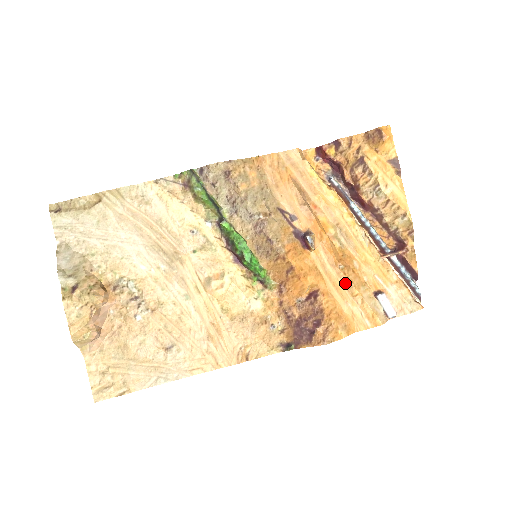
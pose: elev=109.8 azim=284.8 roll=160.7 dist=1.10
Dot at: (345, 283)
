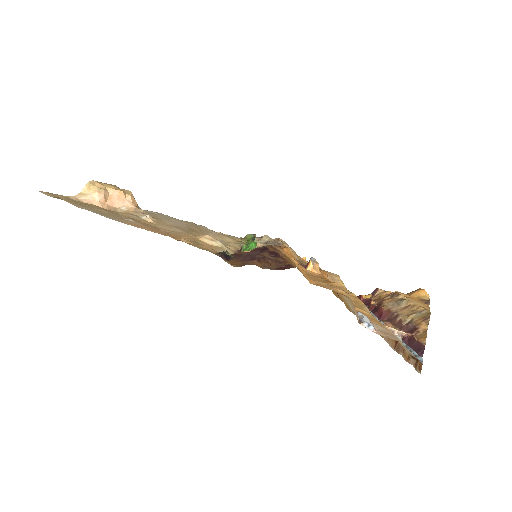
Dot at: (326, 281)
